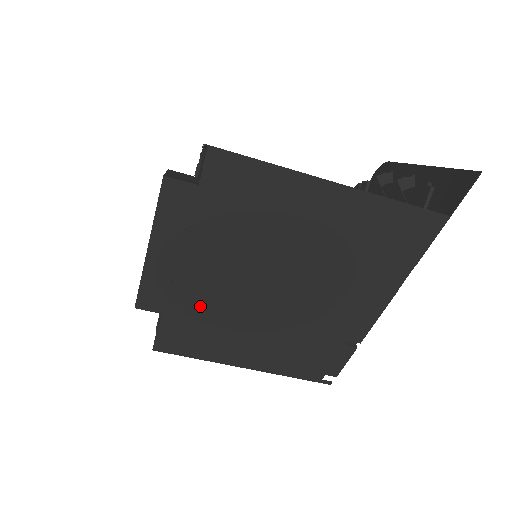
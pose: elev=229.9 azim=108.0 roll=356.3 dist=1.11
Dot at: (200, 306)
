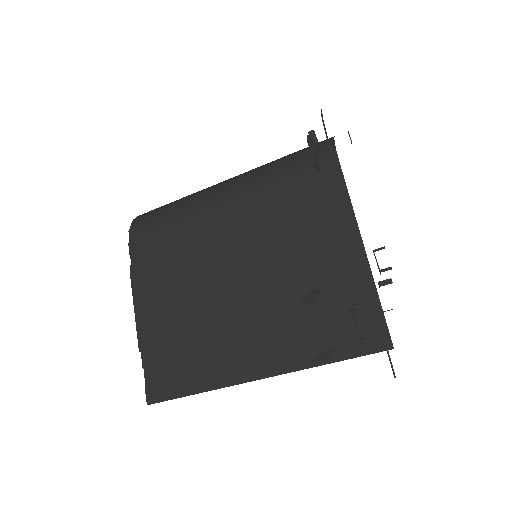
Dot at: occluded
